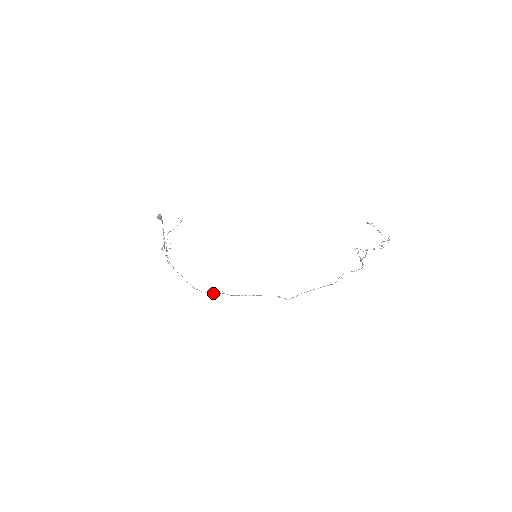
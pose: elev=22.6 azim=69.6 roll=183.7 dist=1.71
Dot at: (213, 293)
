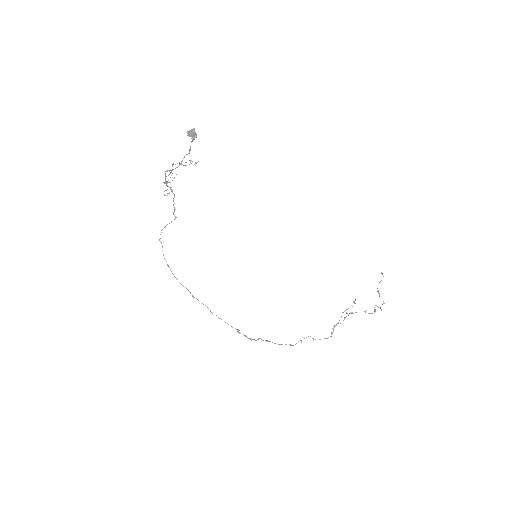
Dot at: occluded
